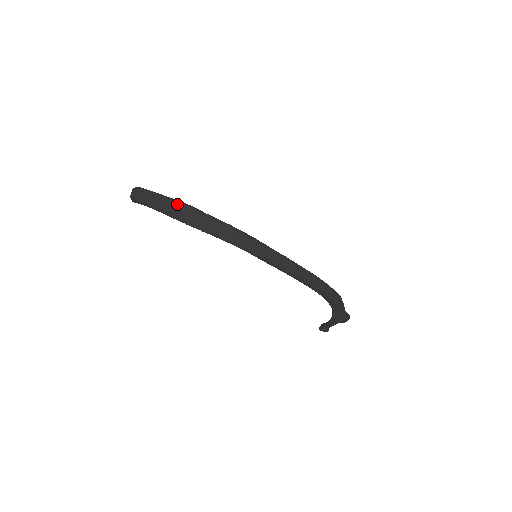
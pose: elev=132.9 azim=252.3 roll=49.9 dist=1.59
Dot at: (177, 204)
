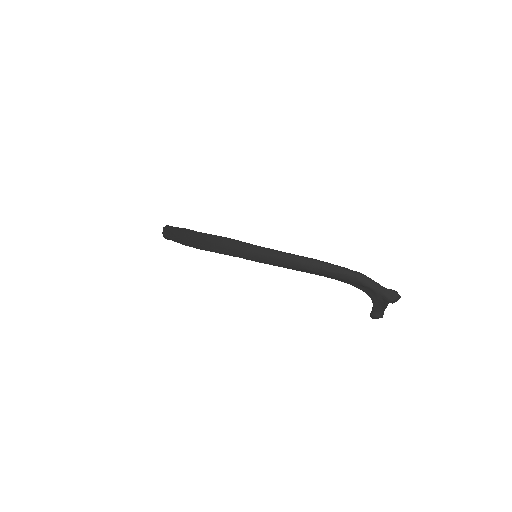
Dot at: (181, 231)
